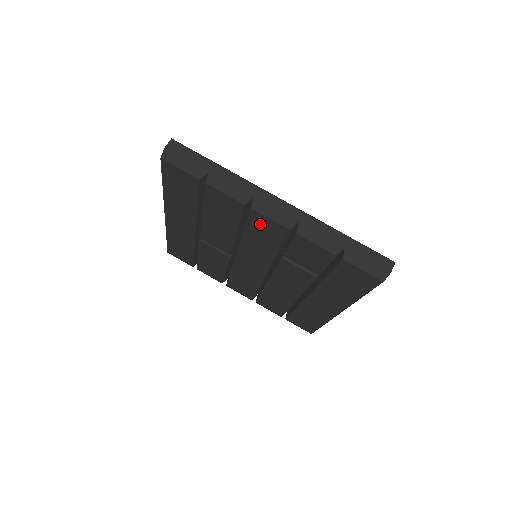
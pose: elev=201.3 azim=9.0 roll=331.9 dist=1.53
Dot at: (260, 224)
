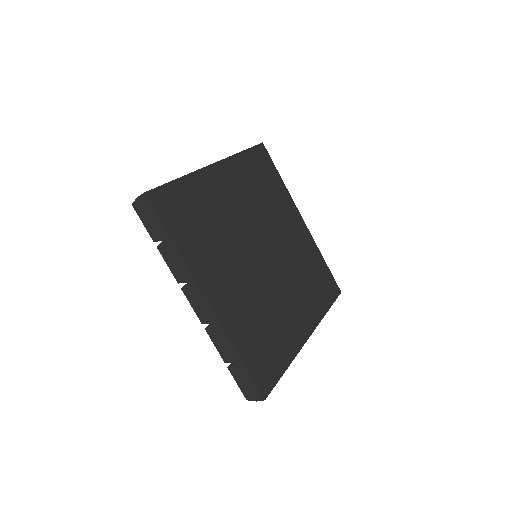
Dot at: occluded
